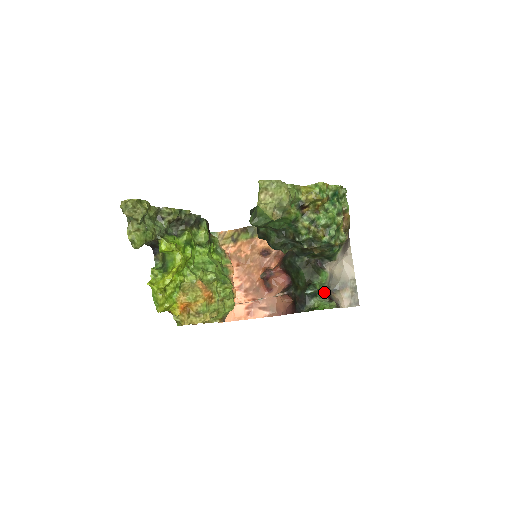
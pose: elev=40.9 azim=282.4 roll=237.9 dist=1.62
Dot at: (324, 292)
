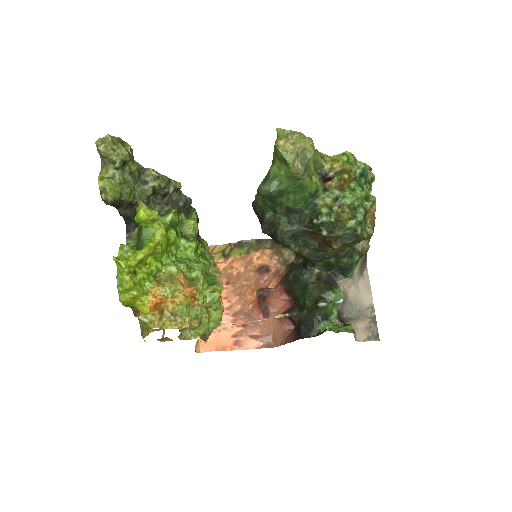
Dot at: (336, 316)
